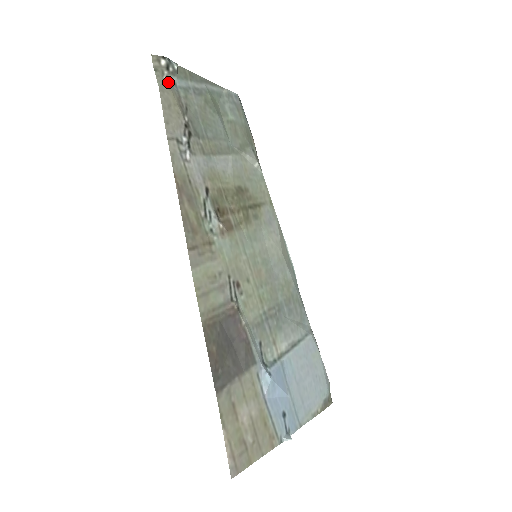
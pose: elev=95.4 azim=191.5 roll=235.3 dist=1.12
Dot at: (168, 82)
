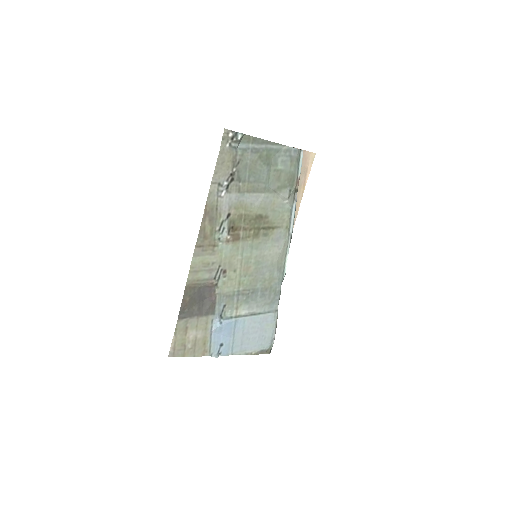
Dot at: (230, 147)
